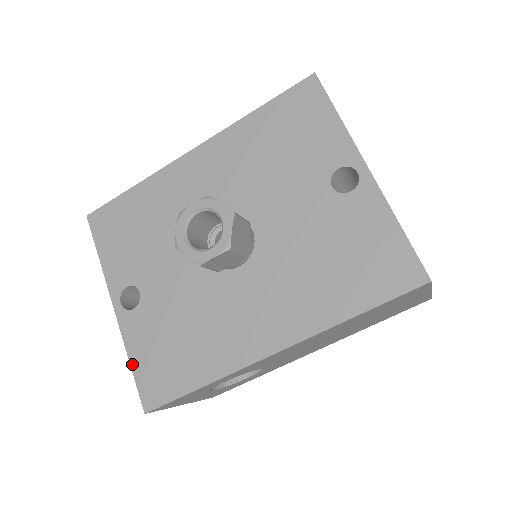
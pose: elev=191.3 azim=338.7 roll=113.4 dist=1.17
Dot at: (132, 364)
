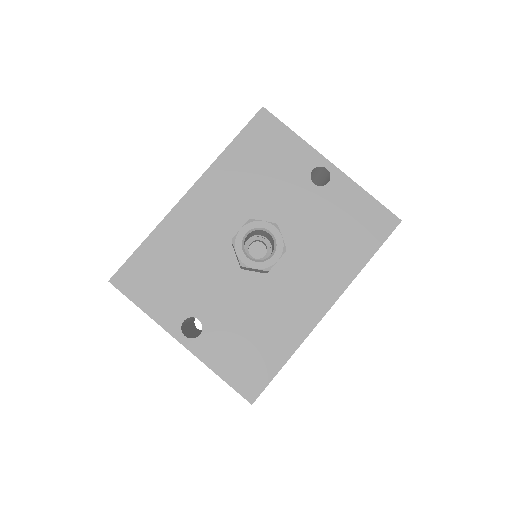
Dot at: (221, 376)
